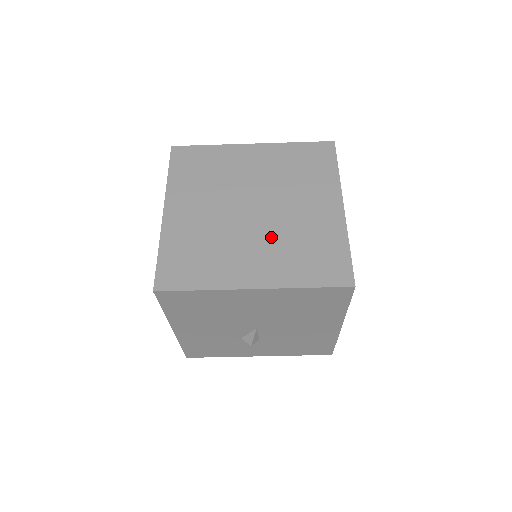
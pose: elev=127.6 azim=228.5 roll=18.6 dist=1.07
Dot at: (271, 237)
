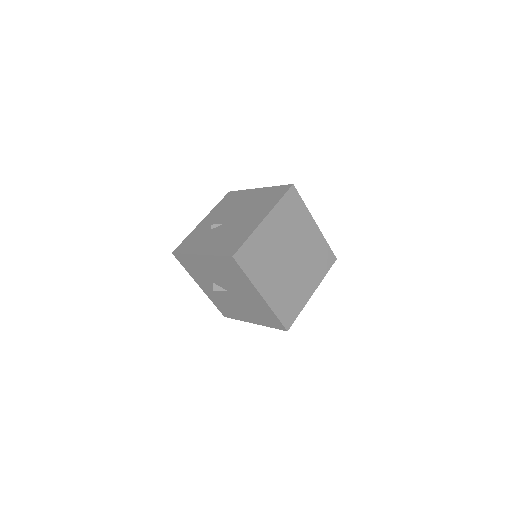
Dot at: (284, 279)
